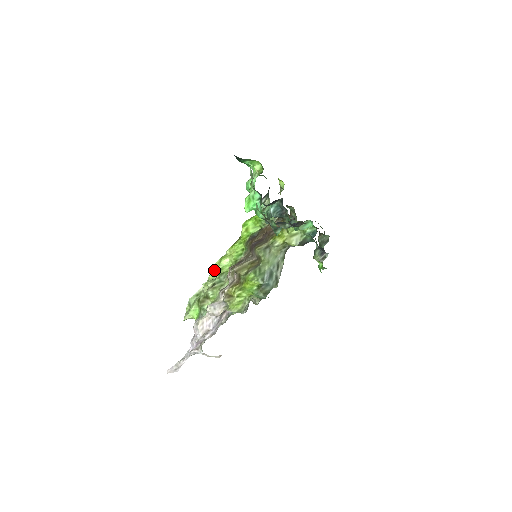
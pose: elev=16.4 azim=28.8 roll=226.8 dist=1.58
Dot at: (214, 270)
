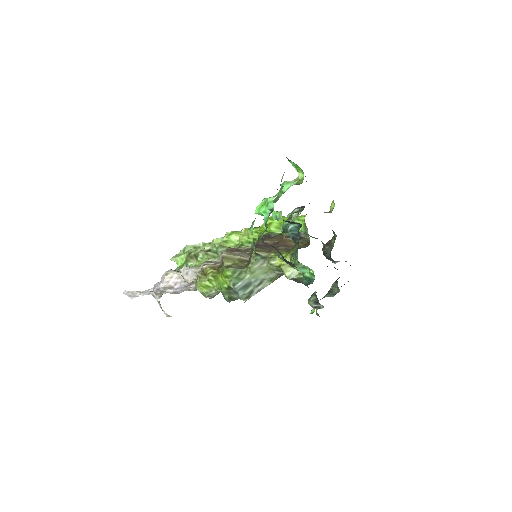
Dot at: (222, 237)
